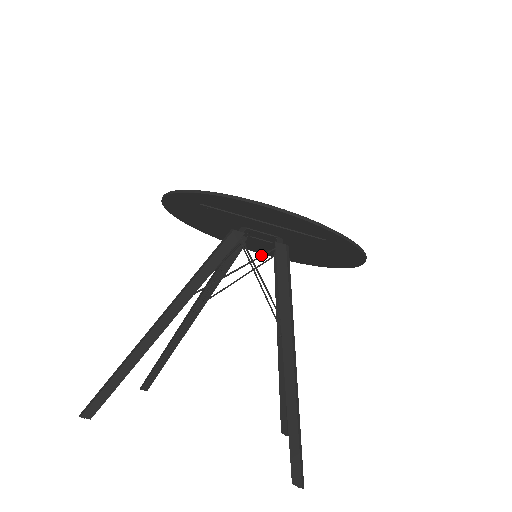
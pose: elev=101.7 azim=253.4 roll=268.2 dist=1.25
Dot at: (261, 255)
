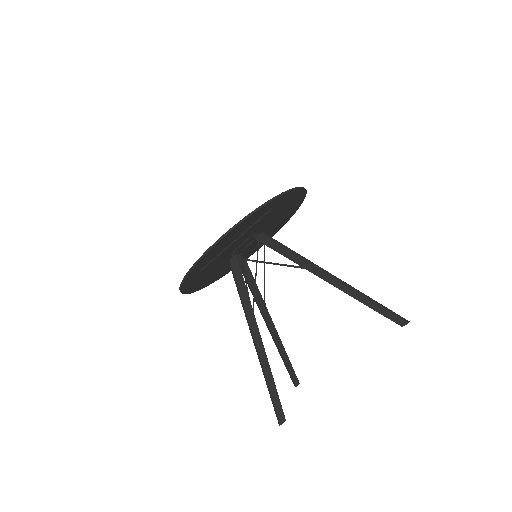
Dot at: (257, 253)
